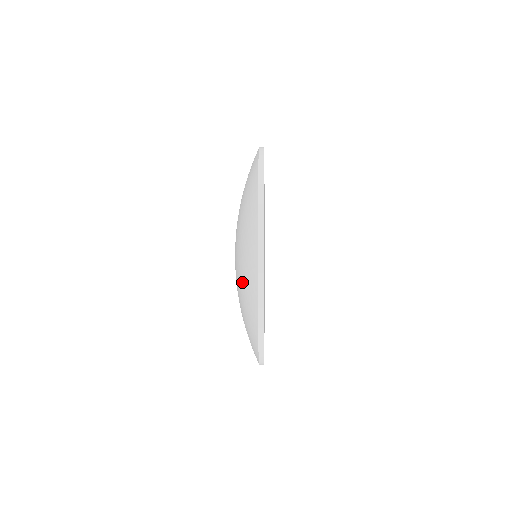
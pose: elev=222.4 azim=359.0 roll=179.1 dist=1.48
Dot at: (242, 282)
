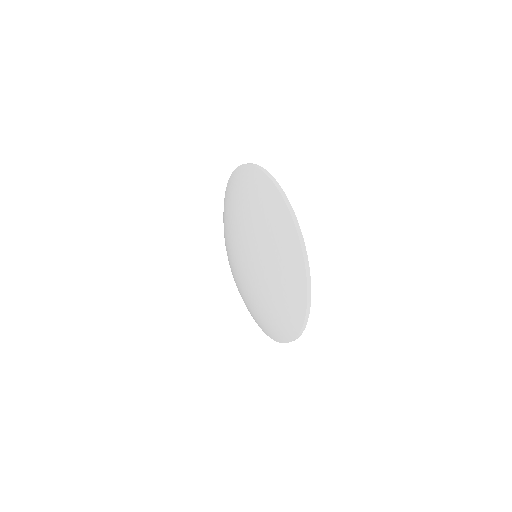
Dot at: (270, 242)
